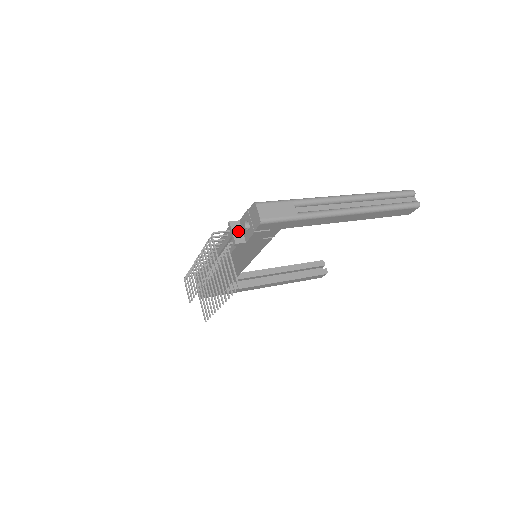
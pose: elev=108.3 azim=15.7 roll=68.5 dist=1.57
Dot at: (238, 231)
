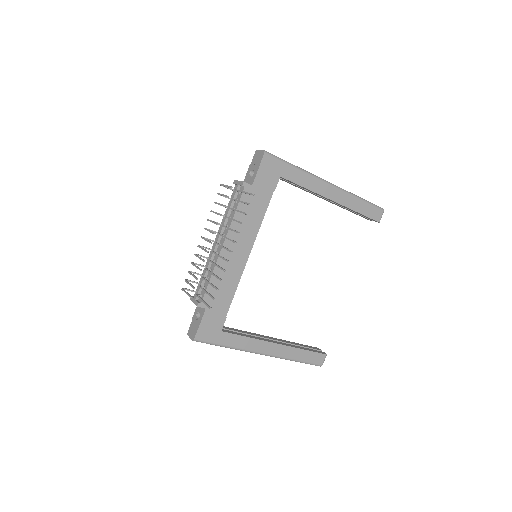
Dot at: occluded
